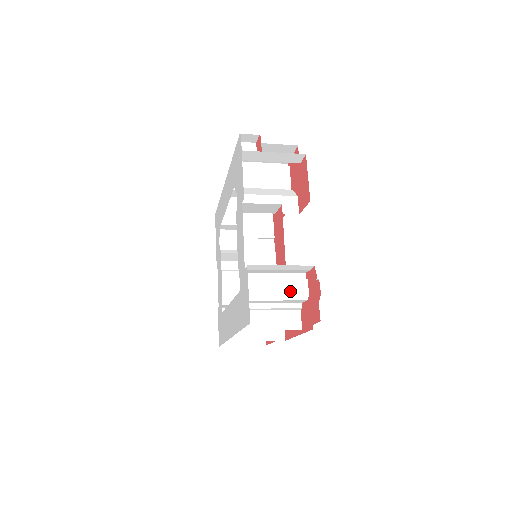
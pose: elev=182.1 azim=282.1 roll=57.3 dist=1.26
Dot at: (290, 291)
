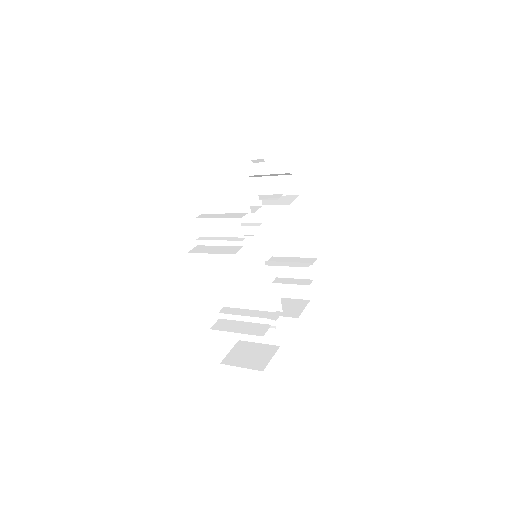
Dot at: (229, 217)
